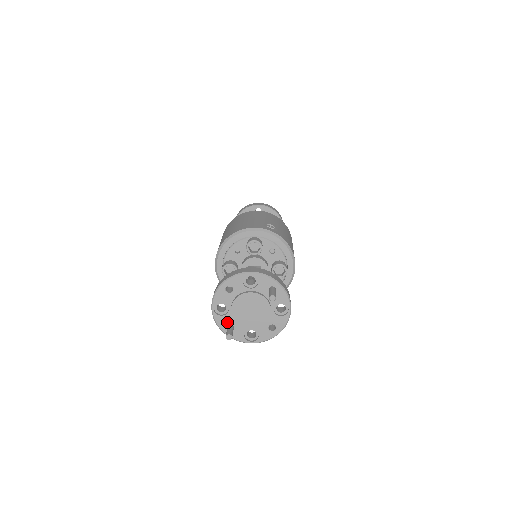
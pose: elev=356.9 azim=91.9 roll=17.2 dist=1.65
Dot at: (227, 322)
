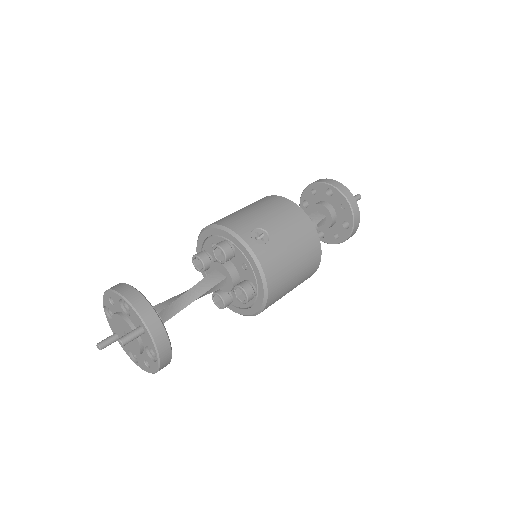
Dot at: occluded
